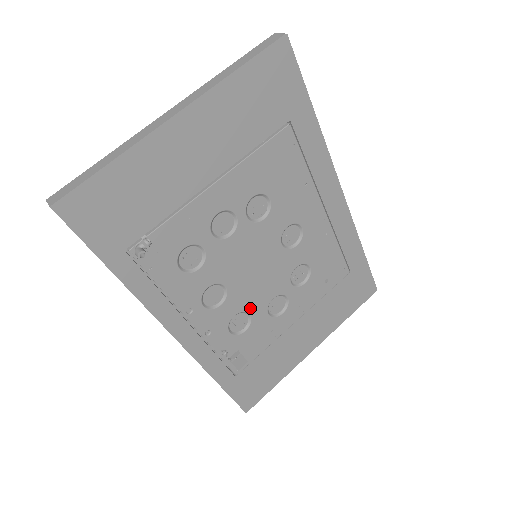
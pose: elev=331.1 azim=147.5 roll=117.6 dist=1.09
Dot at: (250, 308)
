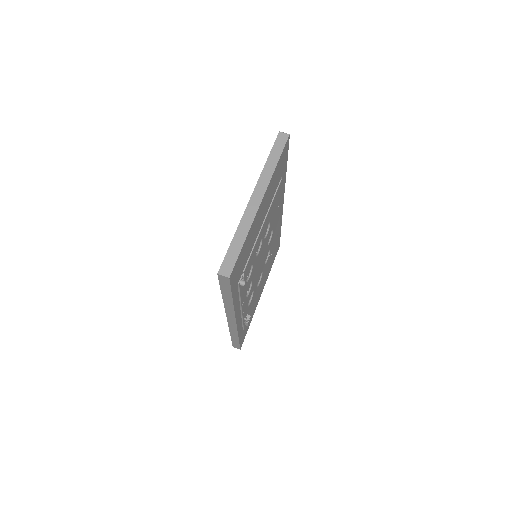
Dot at: (254, 287)
